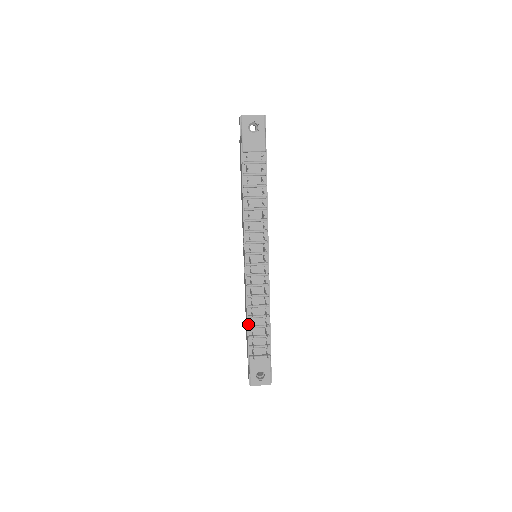
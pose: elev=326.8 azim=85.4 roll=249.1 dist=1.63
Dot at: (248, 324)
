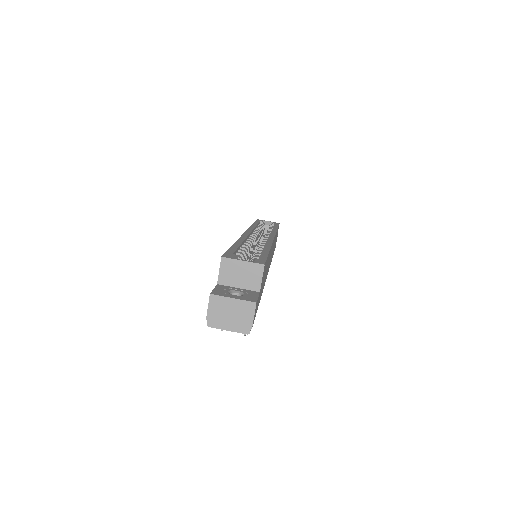
Dot at: occluded
